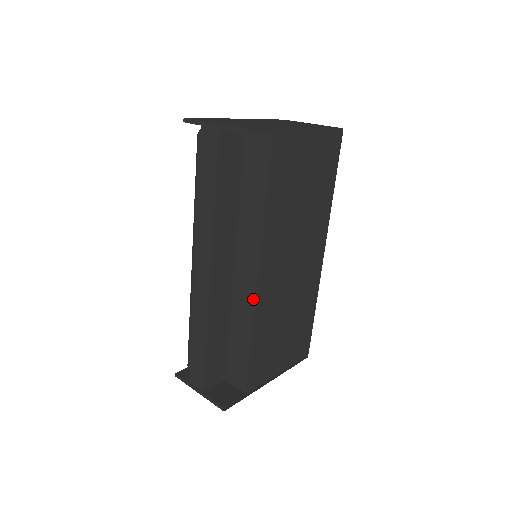
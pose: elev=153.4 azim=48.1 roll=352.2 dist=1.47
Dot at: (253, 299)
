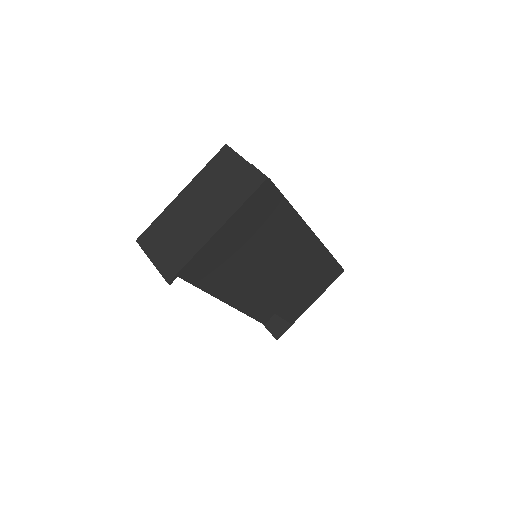
Dot at: (258, 302)
